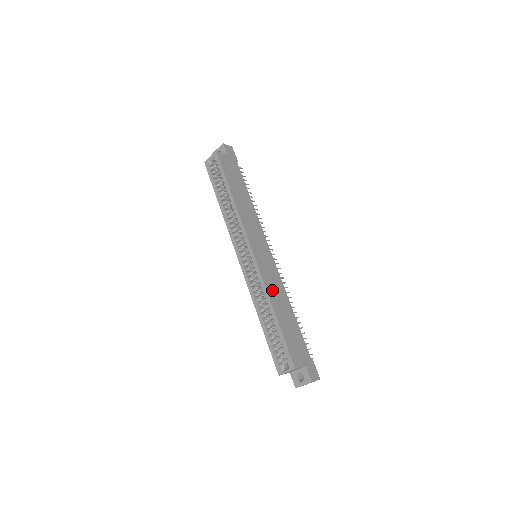
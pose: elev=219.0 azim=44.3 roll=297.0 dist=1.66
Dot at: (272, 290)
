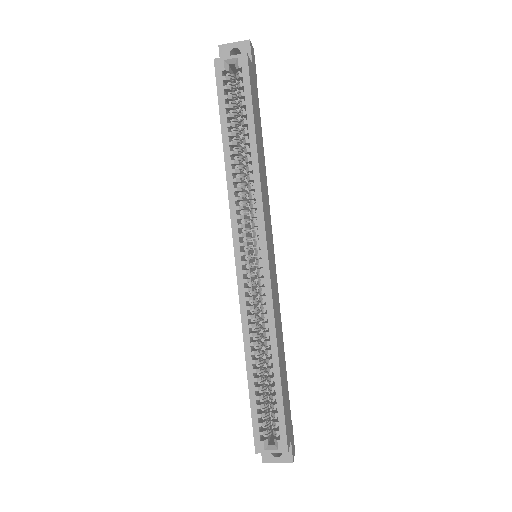
Dot at: (277, 323)
